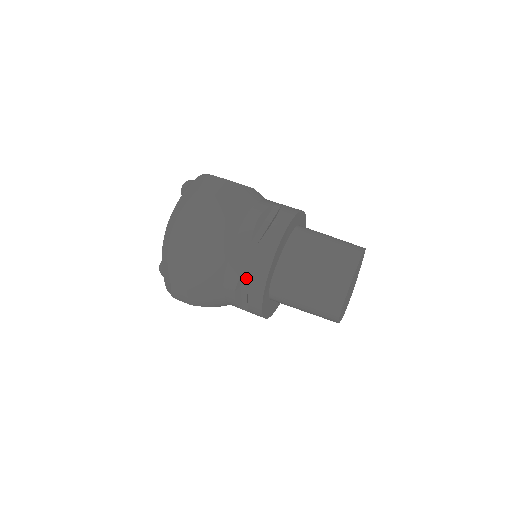
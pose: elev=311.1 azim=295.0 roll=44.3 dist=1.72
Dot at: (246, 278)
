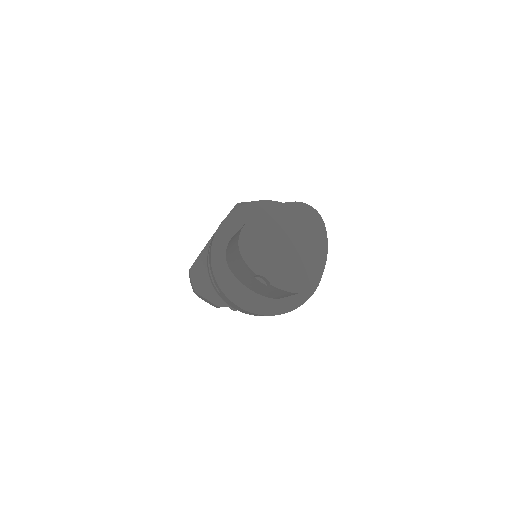
Dot at: occluded
